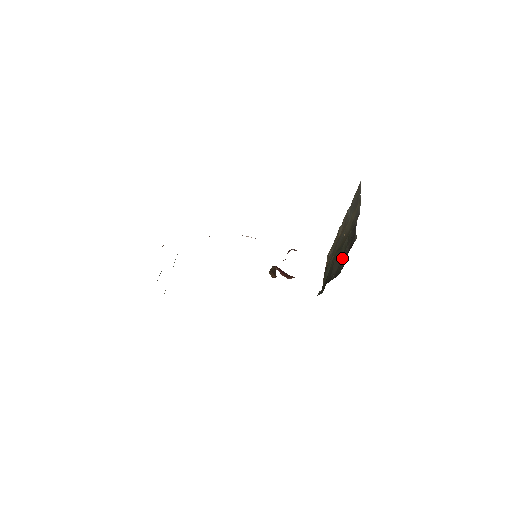
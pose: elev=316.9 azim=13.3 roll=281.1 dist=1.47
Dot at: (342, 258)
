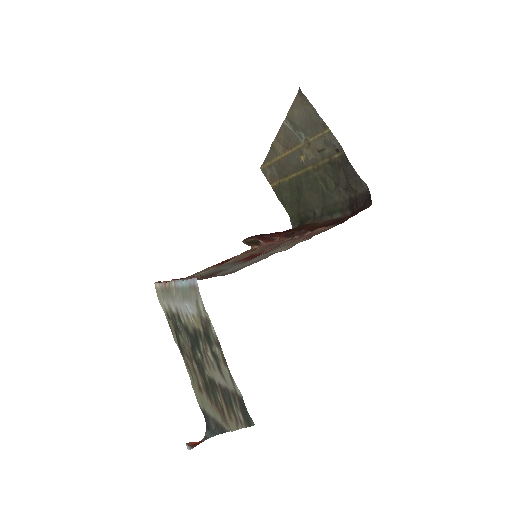
Dot at: (329, 195)
